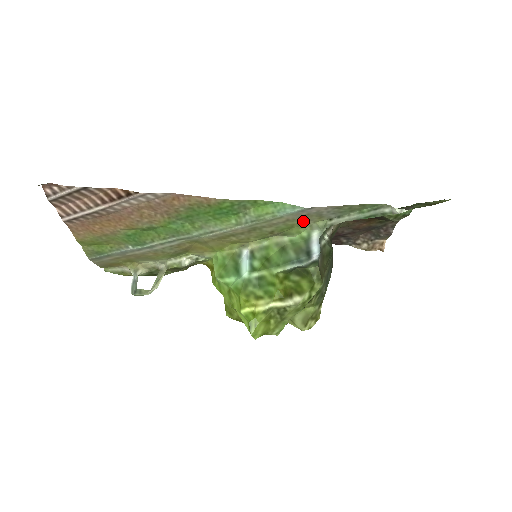
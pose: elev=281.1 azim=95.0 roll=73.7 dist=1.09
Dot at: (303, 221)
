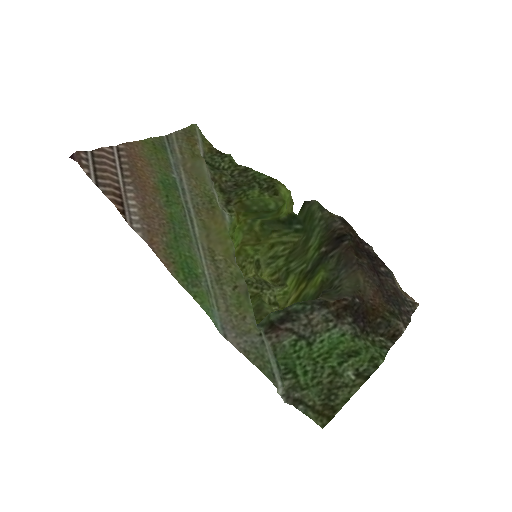
Dot at: (241, 318)
